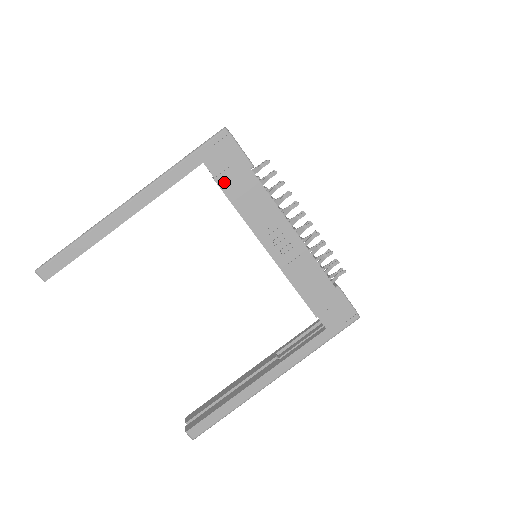
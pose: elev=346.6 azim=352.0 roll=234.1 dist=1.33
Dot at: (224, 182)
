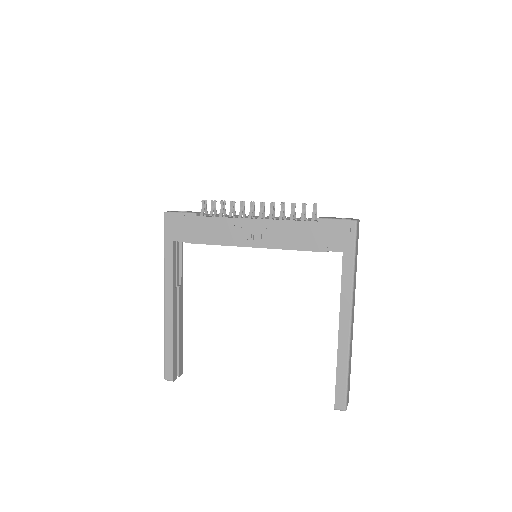
Dot at: (191, 238)
